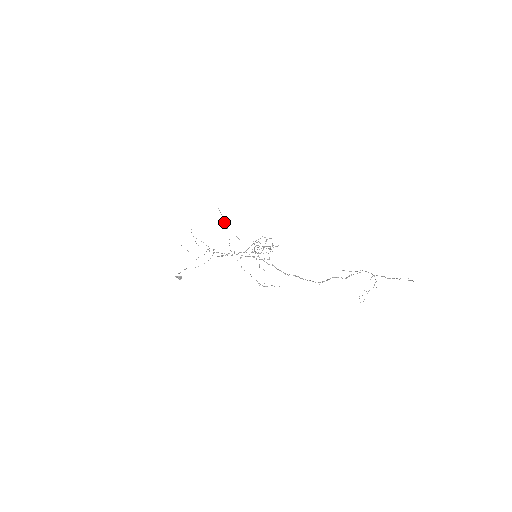
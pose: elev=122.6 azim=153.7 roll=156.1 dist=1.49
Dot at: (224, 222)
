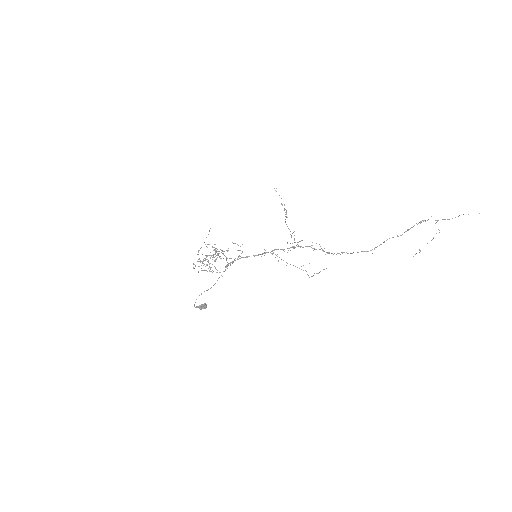
Dot at: (284, 208)
